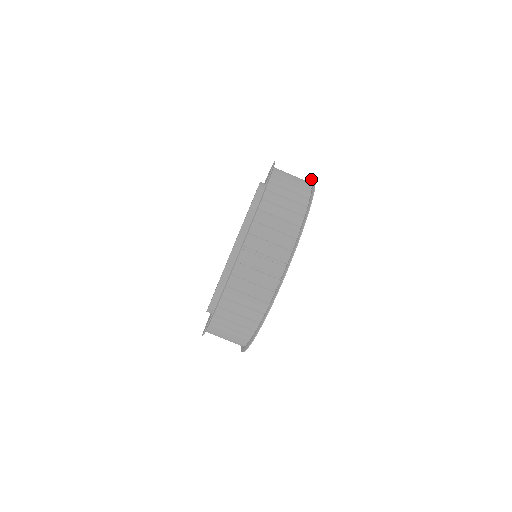
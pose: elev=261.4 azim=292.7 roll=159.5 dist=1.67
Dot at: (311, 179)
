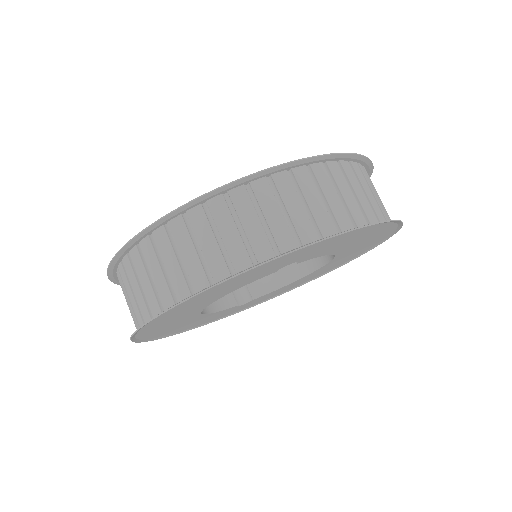
Dot at: occluded
